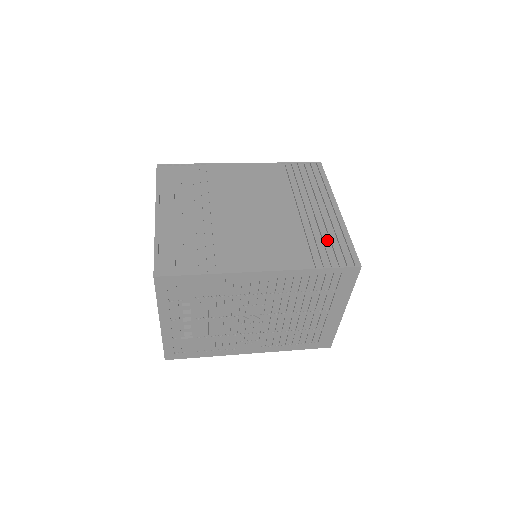
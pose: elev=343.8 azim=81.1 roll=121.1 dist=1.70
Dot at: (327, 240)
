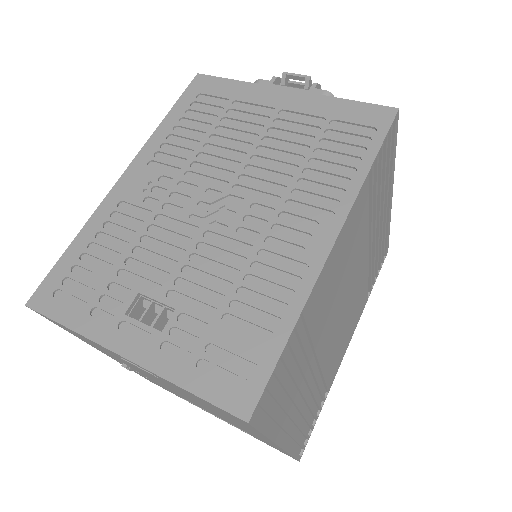
Dot at: (378, 252)
